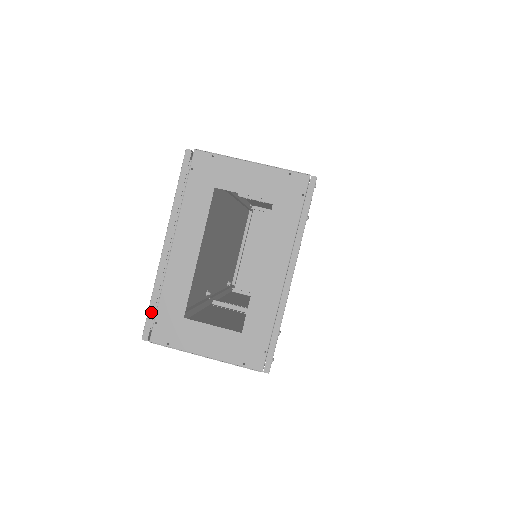
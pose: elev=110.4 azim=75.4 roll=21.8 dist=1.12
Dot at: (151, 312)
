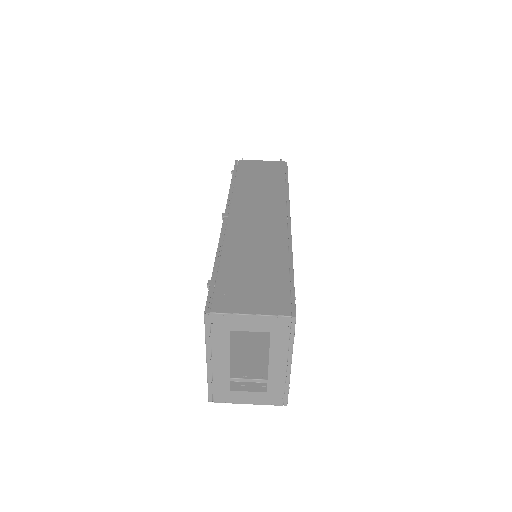
Dot at: (210, 391)
